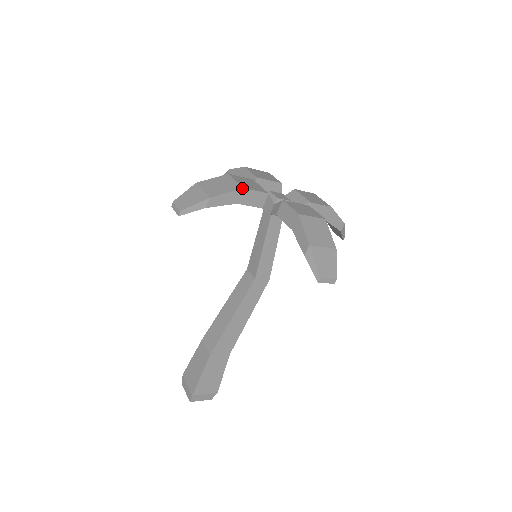
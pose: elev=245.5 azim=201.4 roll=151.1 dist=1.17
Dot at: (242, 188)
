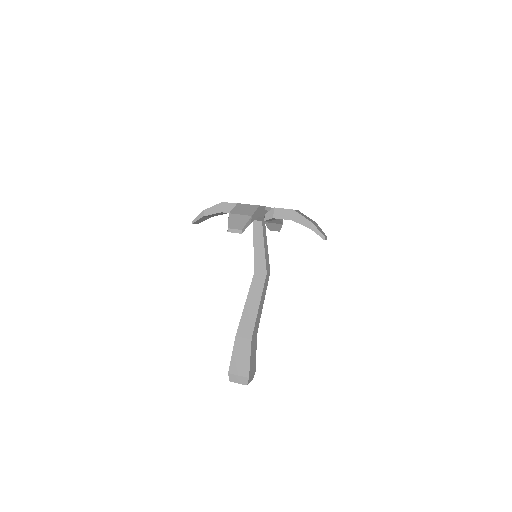
Dot at: (222, 202)
